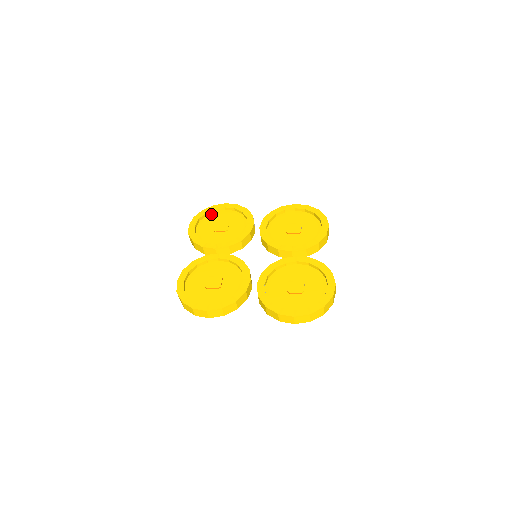
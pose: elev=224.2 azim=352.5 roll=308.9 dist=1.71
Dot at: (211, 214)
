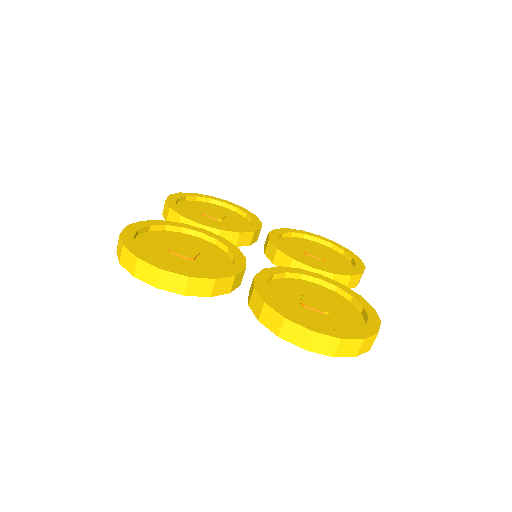
Dot at: (203, 202)
